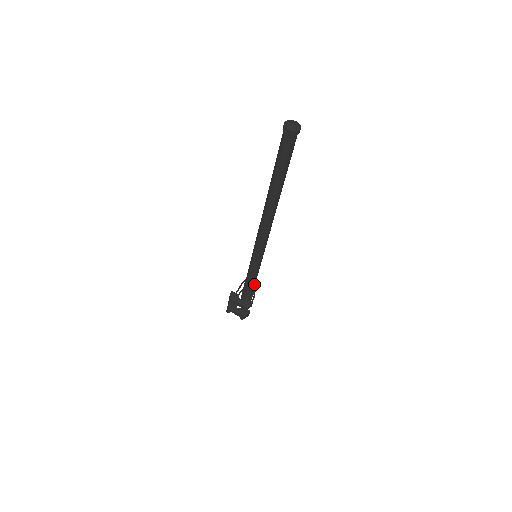
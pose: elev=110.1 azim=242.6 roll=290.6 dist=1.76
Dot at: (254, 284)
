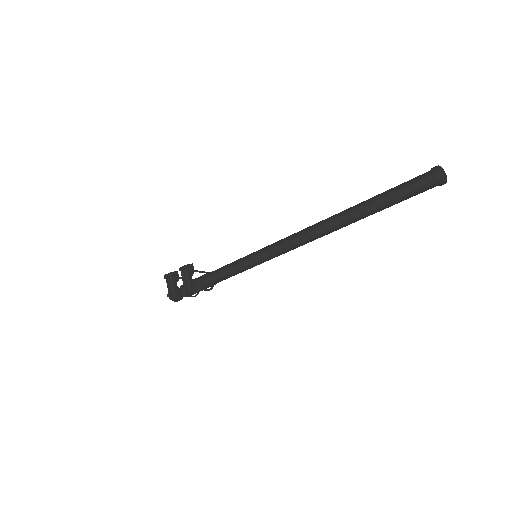
Dot at: (214, 282)
